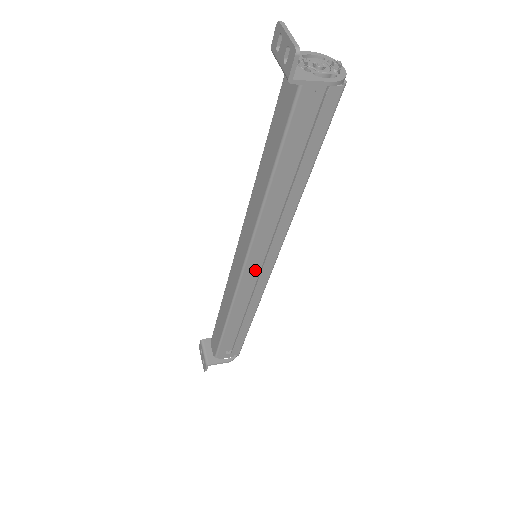
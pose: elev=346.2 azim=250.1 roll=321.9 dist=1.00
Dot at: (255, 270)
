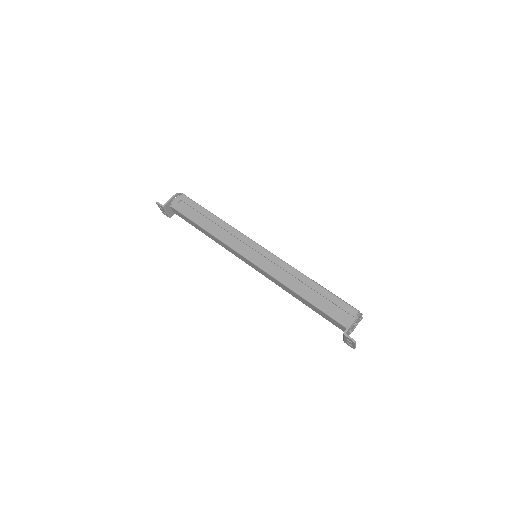
Dot at: occluded
